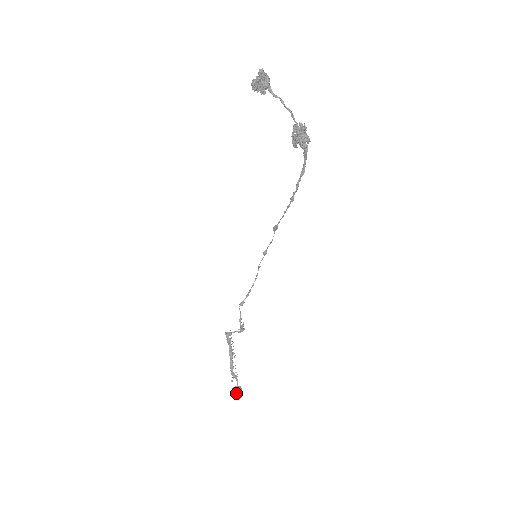
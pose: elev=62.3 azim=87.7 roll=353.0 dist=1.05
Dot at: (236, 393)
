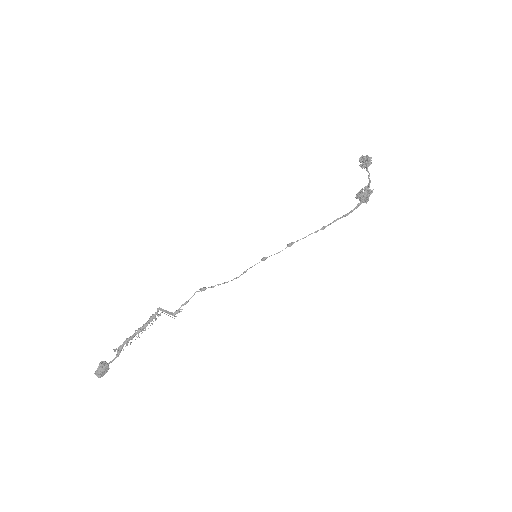
Dot at: (100, 368)
